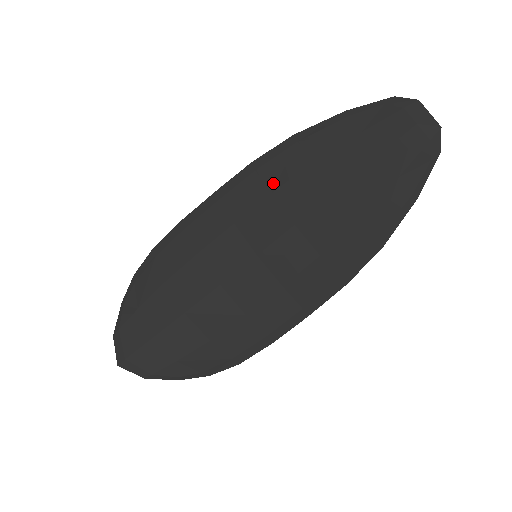
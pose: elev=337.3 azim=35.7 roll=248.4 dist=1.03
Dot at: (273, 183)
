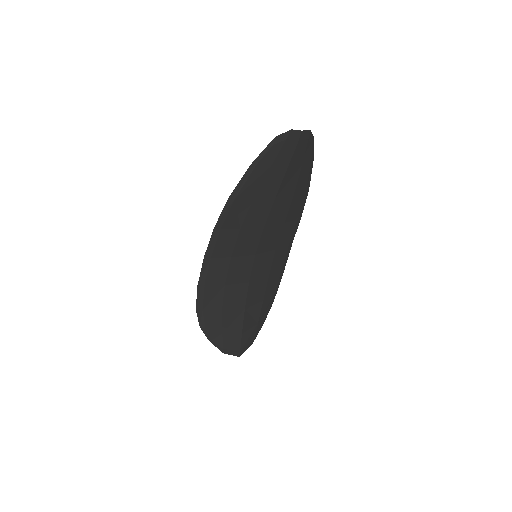
Dot at: (237, 225)
